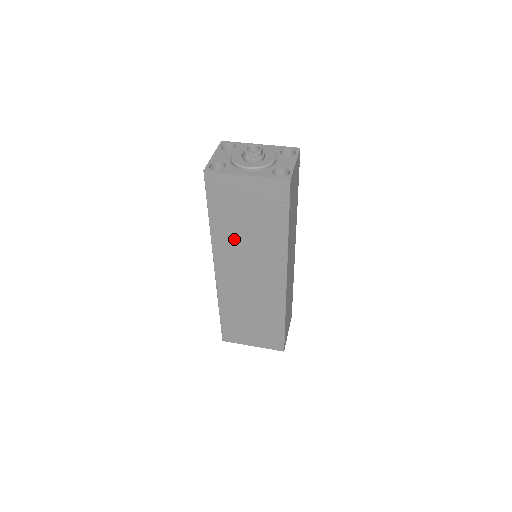
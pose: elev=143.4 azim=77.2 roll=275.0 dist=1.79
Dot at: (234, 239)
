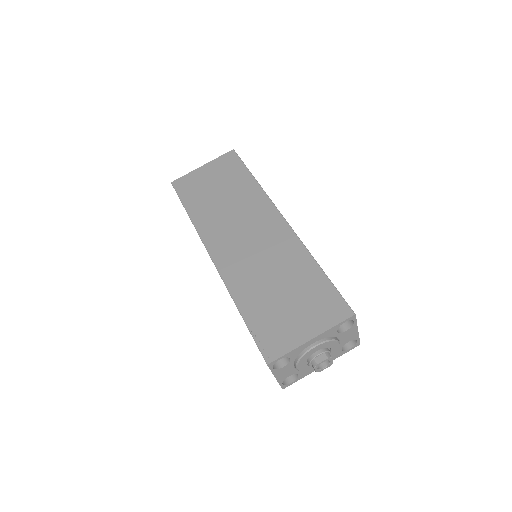
Dot at: occluded
